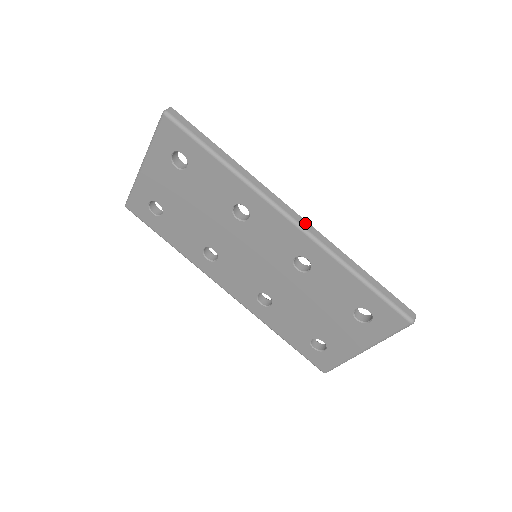
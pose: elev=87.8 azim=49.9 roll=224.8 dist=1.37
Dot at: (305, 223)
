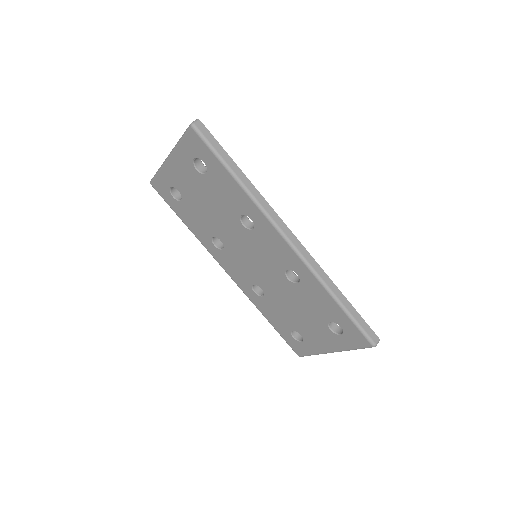
Dot at: (300, 246)
